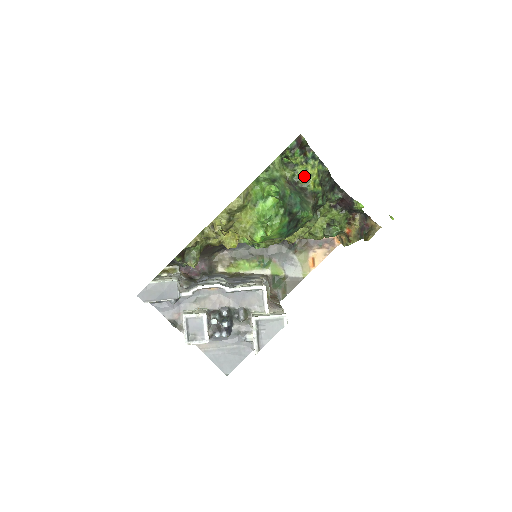
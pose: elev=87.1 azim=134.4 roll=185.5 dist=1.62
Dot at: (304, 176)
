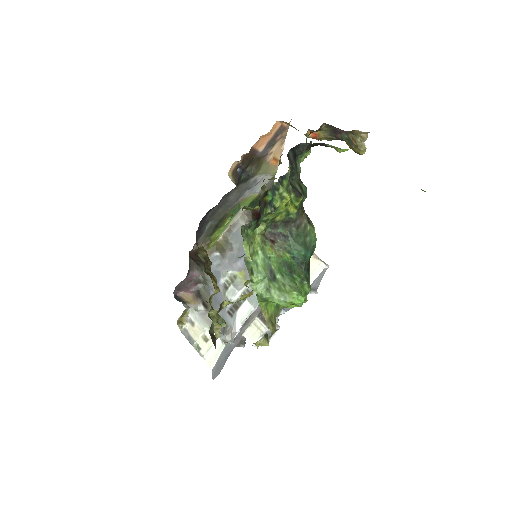
Dot at: (278, 213)
